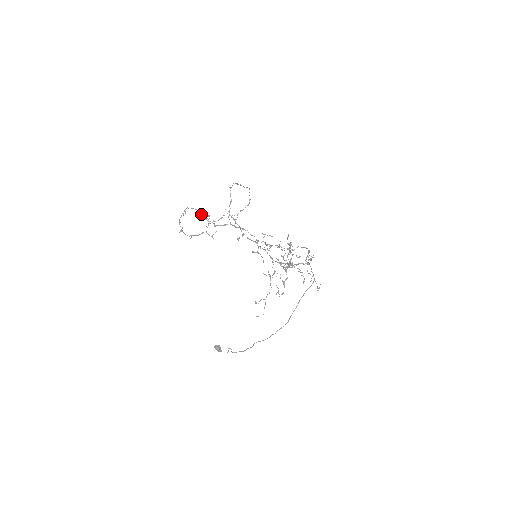
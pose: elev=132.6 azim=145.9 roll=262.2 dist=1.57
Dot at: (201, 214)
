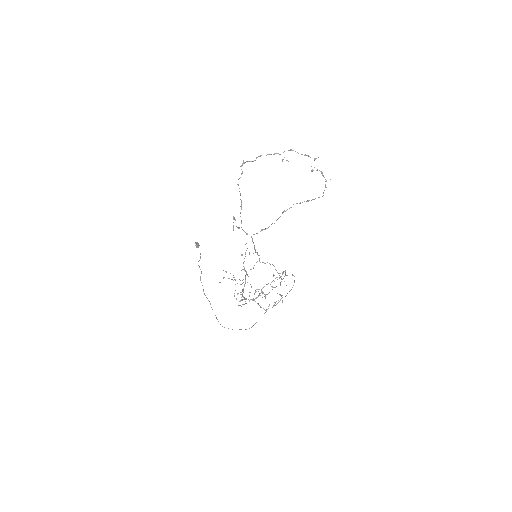
Dot at: (233, 218)
